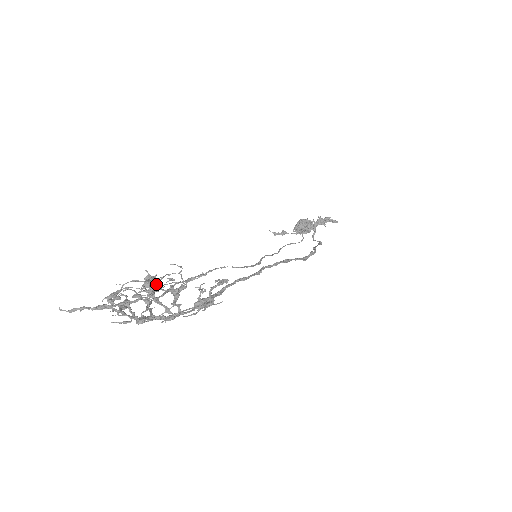
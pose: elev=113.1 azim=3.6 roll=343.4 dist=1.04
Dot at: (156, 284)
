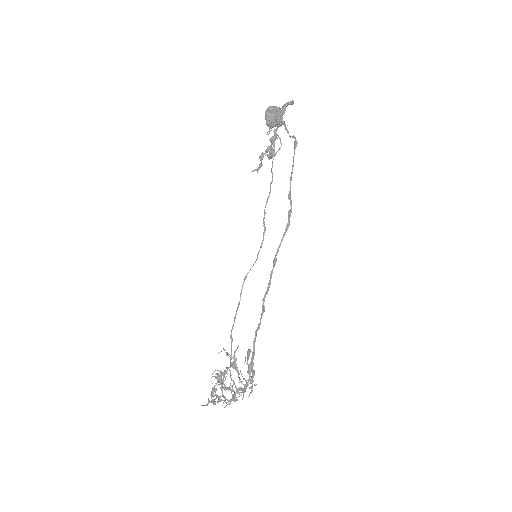
Dot at: (222, 387)
